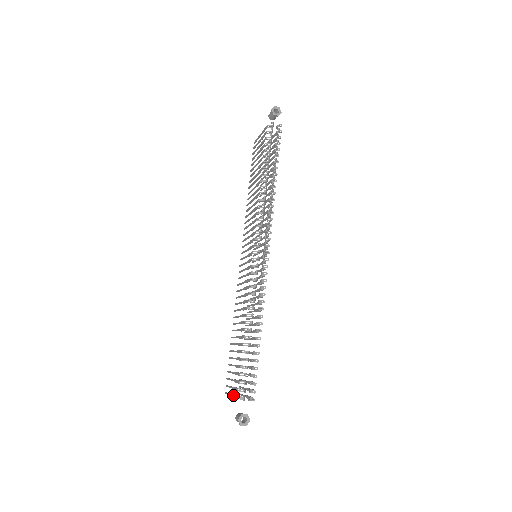
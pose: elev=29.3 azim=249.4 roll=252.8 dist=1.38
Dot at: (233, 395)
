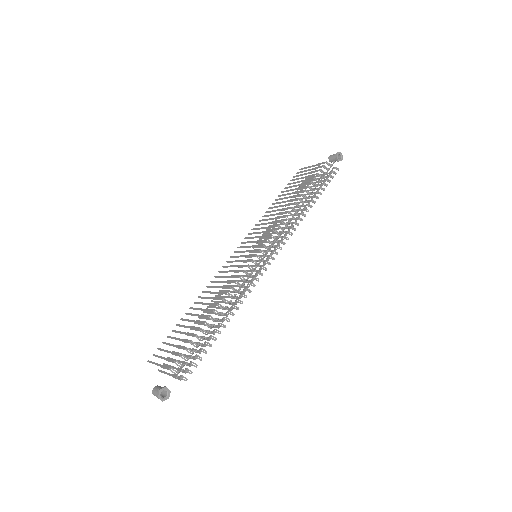
Dot at: (164, 365)
